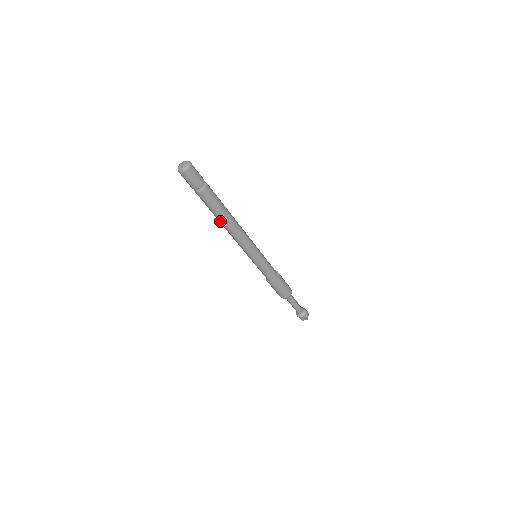
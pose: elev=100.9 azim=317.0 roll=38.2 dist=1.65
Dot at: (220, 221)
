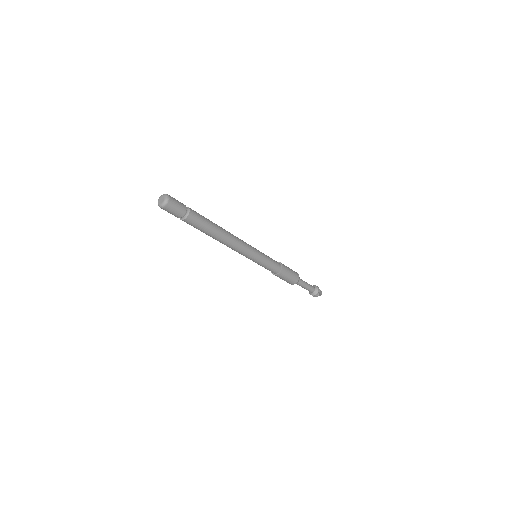
Dot at: (216, 236)
